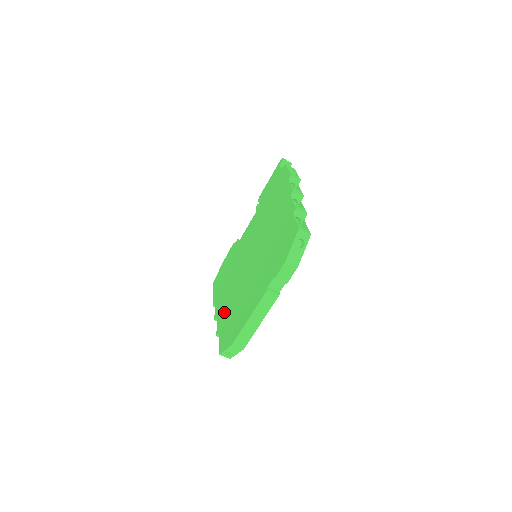
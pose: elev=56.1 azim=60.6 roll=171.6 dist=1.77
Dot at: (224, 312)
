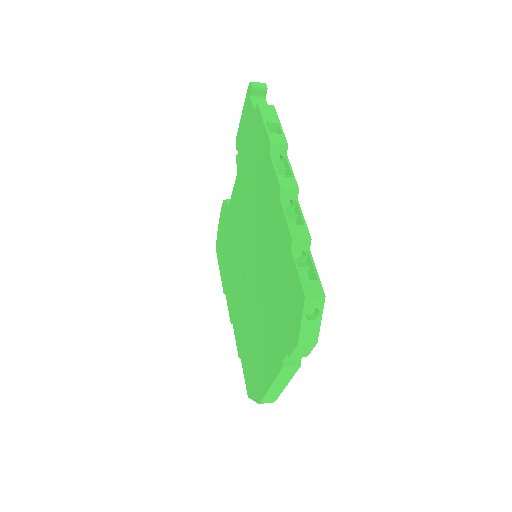
Dot at: (238, 328)
